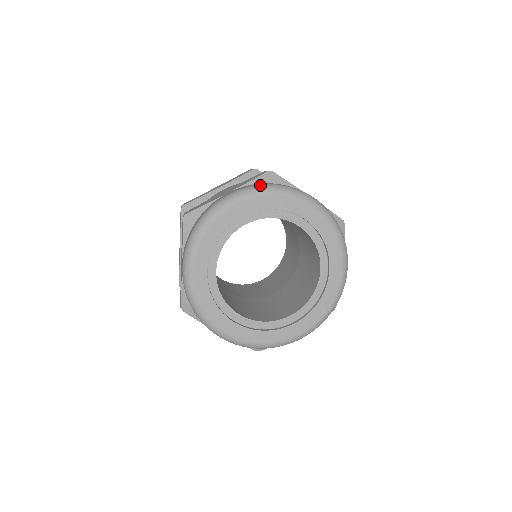
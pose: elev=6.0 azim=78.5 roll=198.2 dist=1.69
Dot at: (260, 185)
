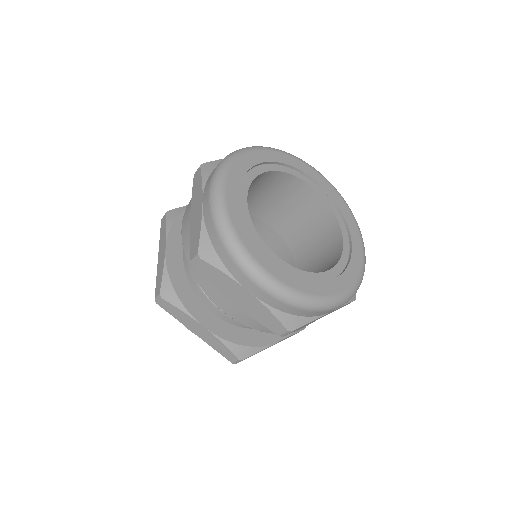
Dot at: occluded
